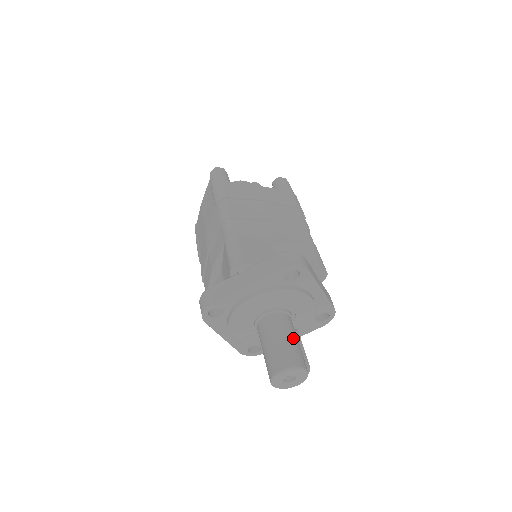
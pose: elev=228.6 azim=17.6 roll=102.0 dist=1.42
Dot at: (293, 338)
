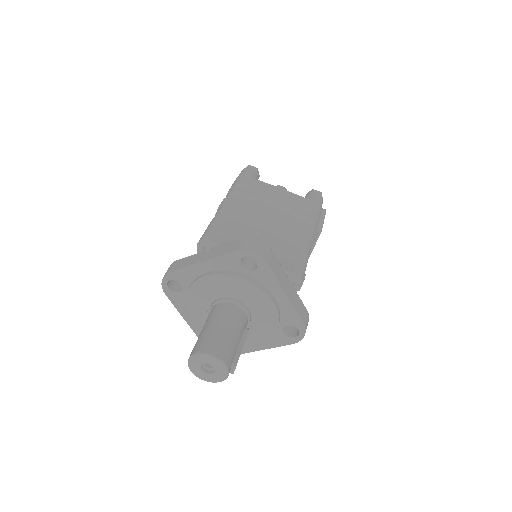
Dot at: (231, 330)
